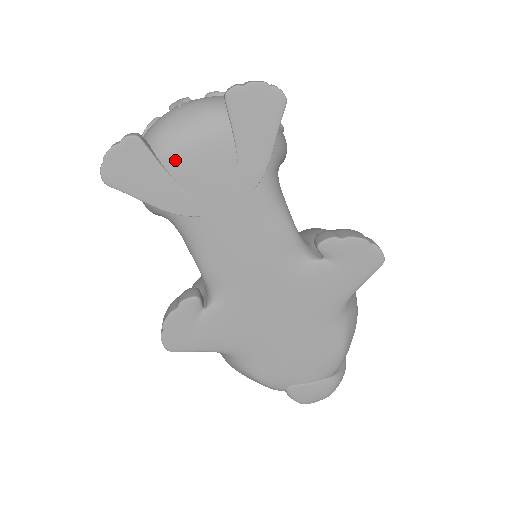
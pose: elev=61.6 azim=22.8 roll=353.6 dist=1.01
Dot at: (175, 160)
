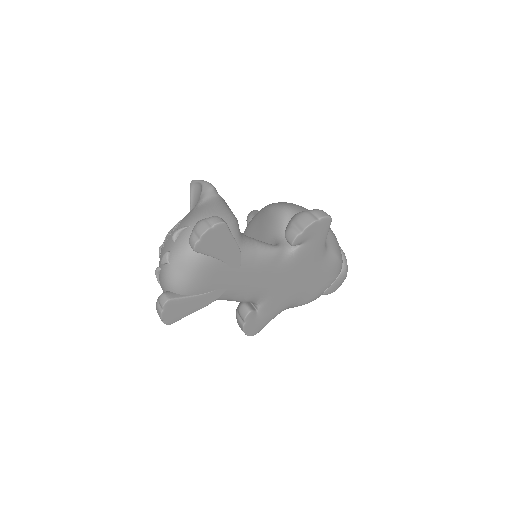
Dot at: (194, 289)
